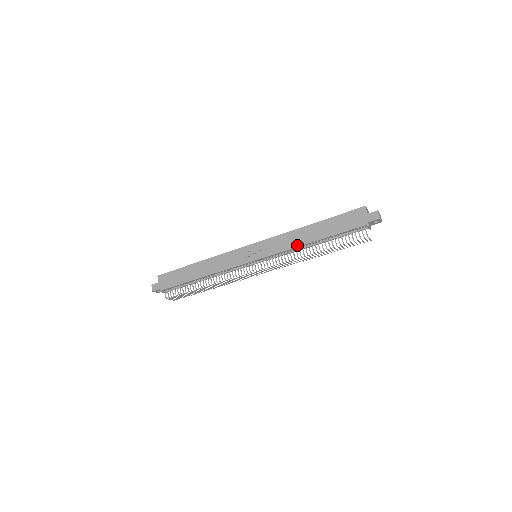
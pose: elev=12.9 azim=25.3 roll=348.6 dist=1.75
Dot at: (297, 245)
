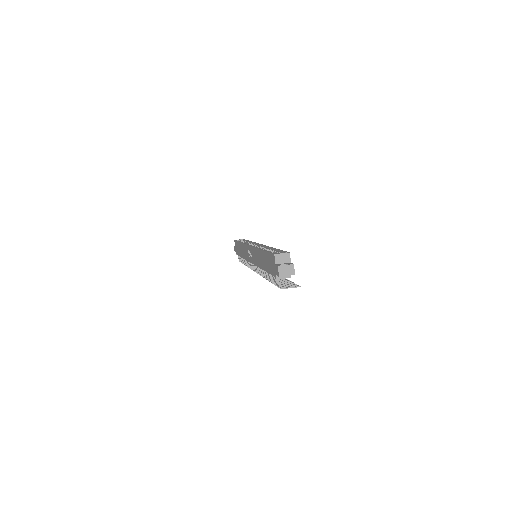
Dot at: (259, 266)
